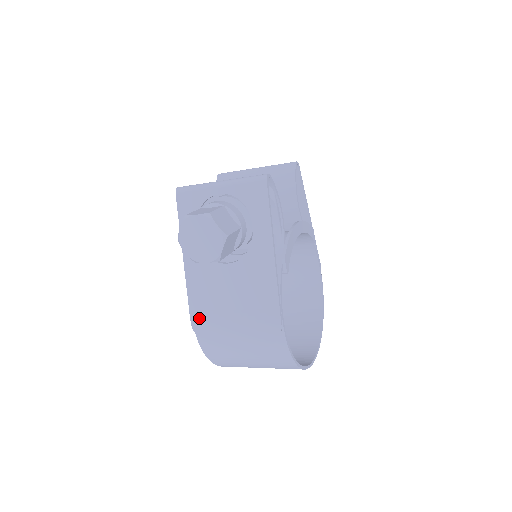
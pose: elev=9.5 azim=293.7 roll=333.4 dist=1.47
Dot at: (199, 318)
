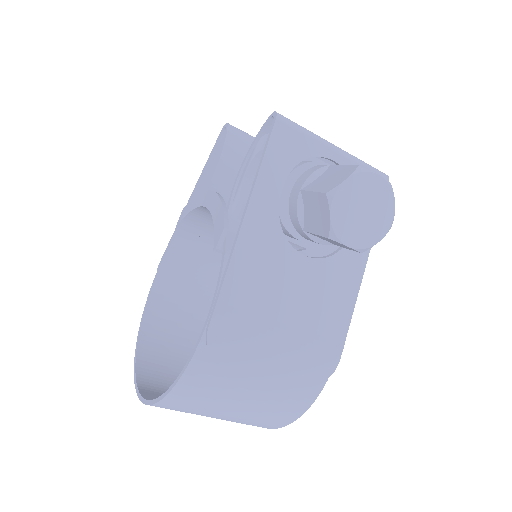
Dot at: (229, 319)
